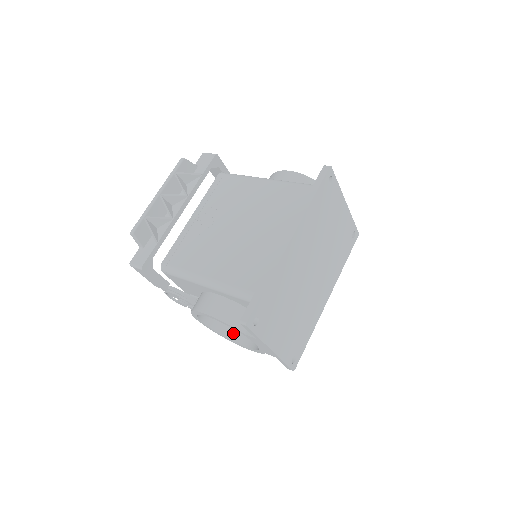
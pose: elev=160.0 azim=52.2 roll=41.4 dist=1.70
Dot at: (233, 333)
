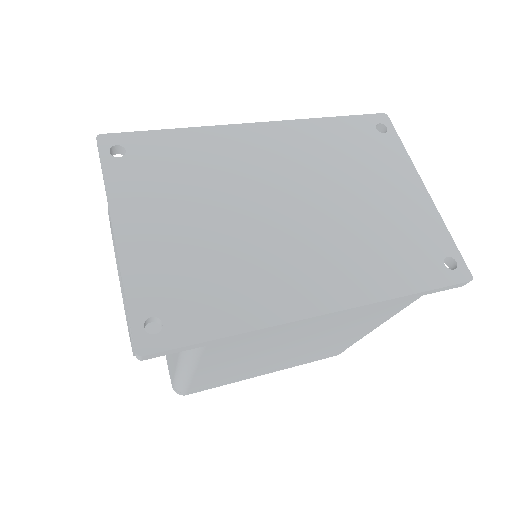
Dot at: occluded
